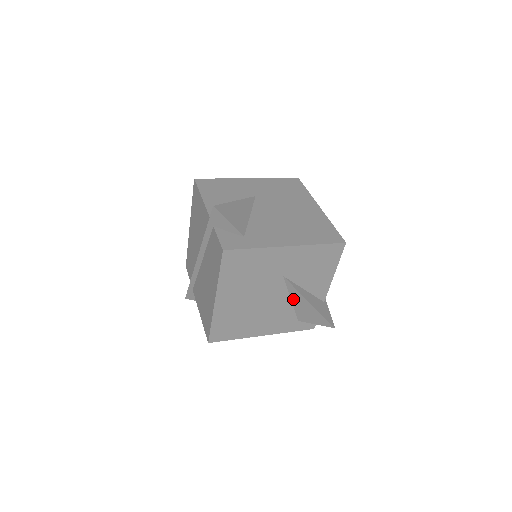
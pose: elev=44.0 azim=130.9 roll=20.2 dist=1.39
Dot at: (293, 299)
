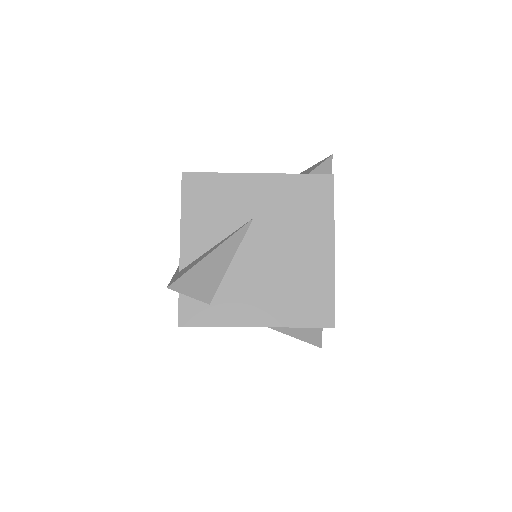
Dot at: occluded
